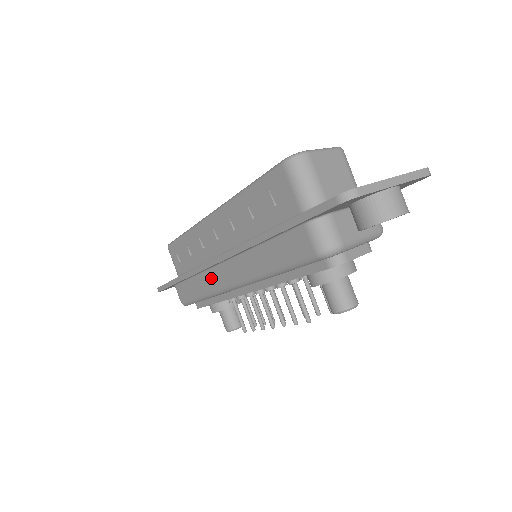
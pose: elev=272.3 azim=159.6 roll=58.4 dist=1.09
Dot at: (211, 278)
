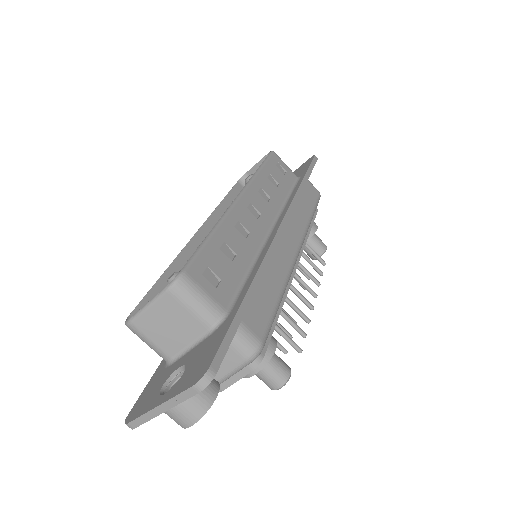
Dot at: occluded
